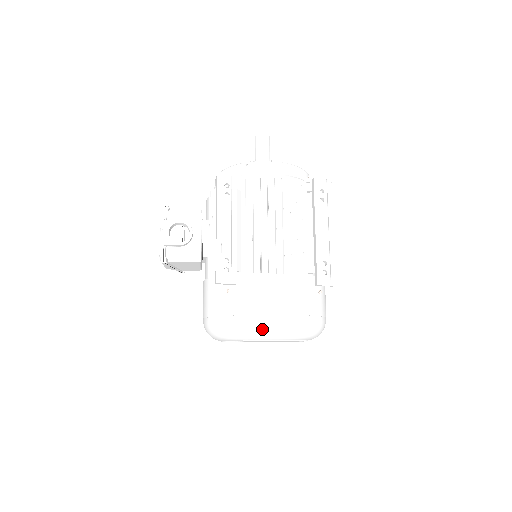
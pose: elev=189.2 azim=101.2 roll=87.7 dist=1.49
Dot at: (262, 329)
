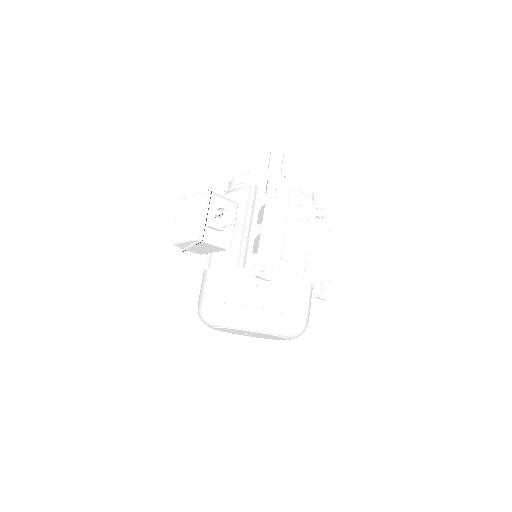
Dot at: (280, 325)
